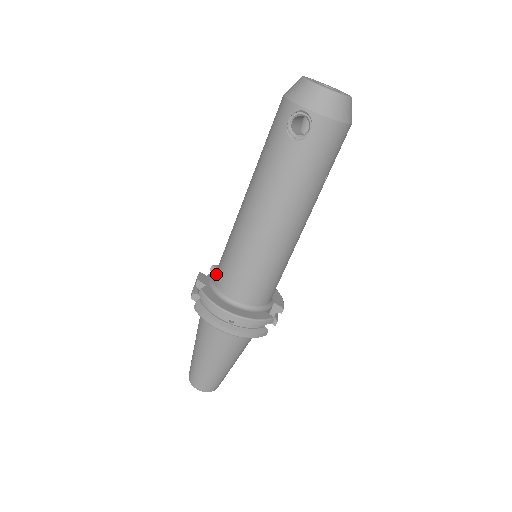
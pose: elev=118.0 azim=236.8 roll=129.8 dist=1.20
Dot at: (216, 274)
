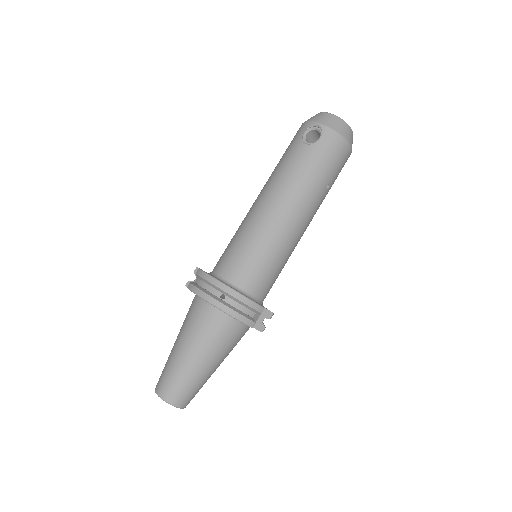
Dot at: (216, 264)
